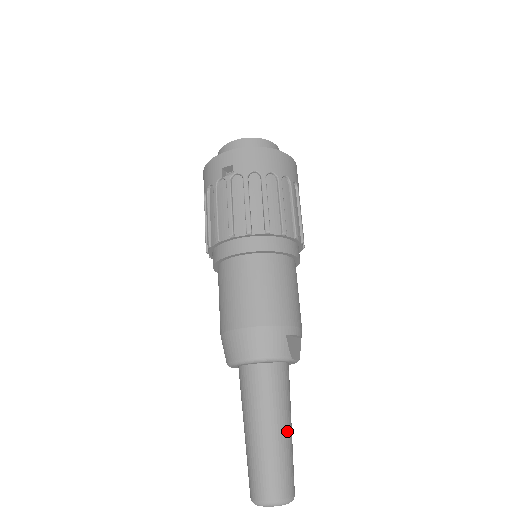
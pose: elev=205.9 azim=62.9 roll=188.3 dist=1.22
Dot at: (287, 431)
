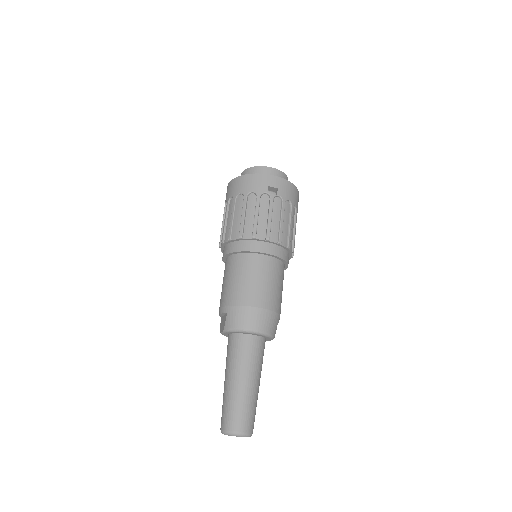
Dot at: occluded
